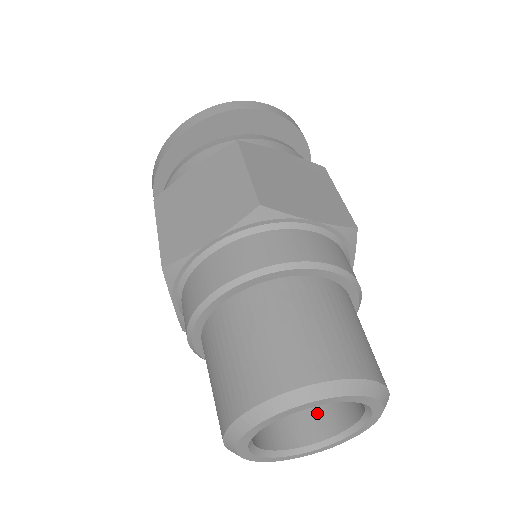
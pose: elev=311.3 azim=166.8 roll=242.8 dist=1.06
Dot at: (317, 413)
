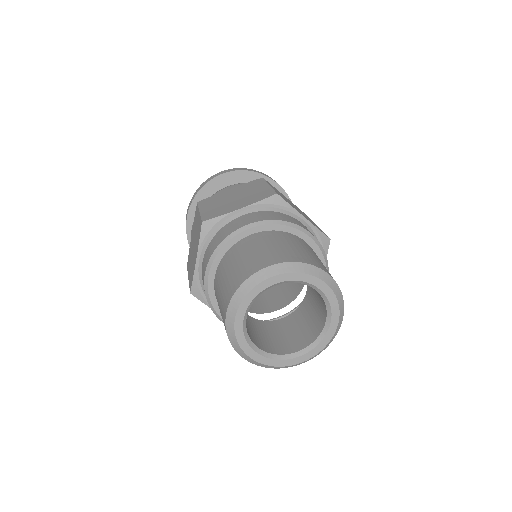
Dot at: (317, 317)
